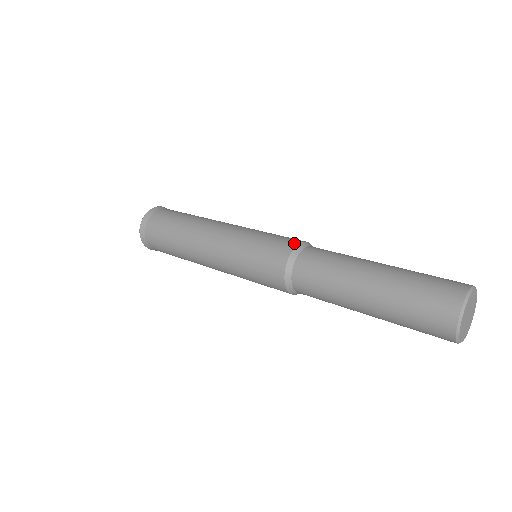
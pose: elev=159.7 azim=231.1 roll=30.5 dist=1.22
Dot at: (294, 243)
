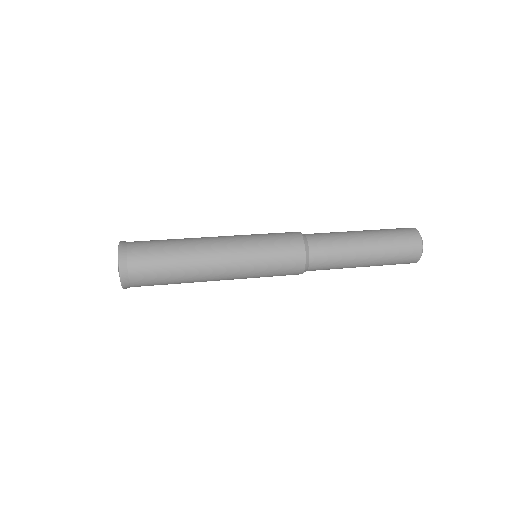
Dot at: (299, 236)
